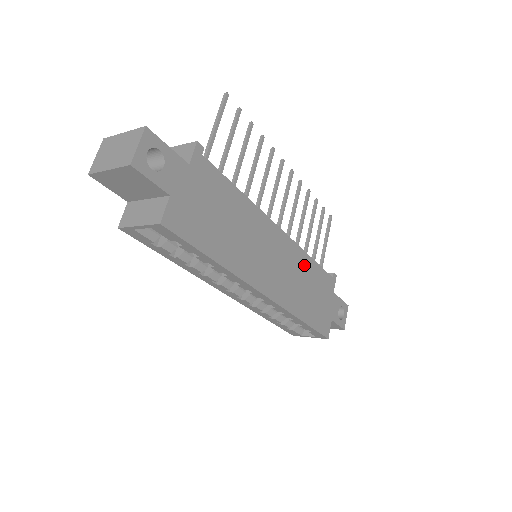
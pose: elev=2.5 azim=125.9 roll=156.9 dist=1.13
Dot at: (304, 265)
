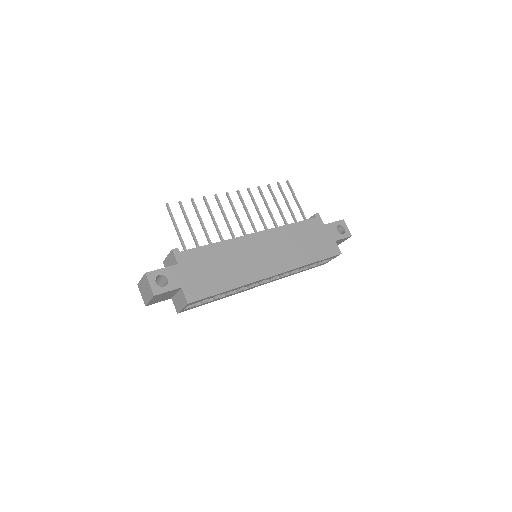
Dot at: (288, 234)
